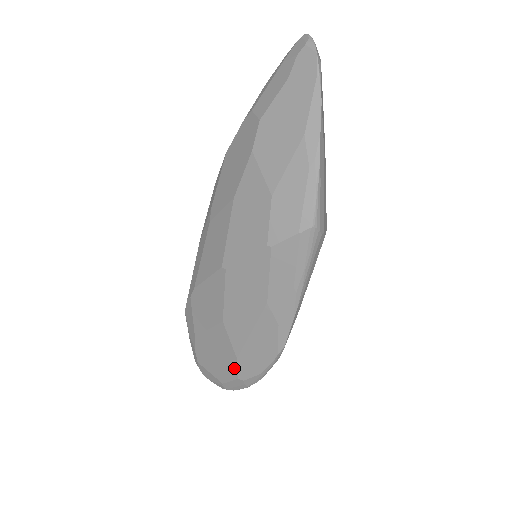
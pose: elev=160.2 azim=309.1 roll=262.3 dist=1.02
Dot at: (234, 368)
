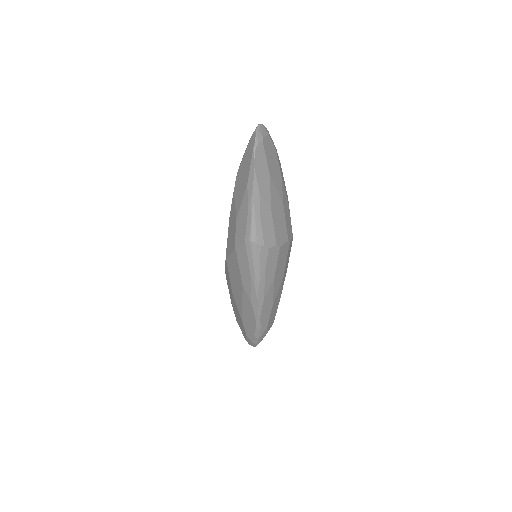
Dot at: (244, 328)
